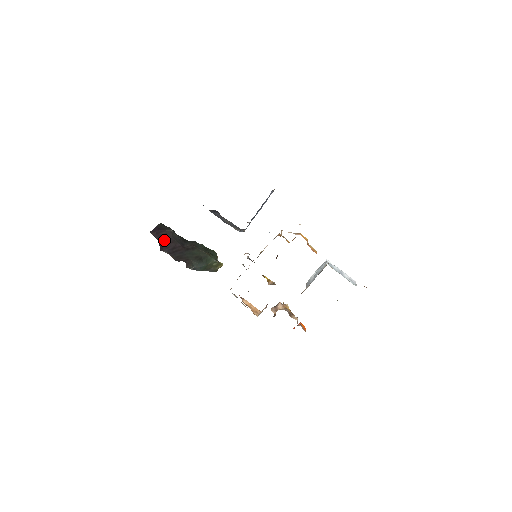
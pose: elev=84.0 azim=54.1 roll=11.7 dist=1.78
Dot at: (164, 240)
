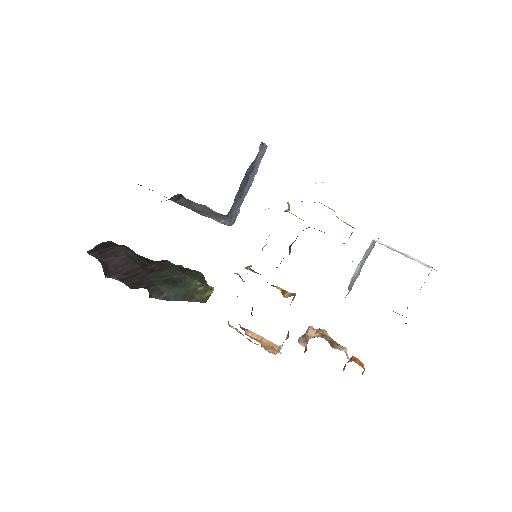
Dot at: (112, 261)
